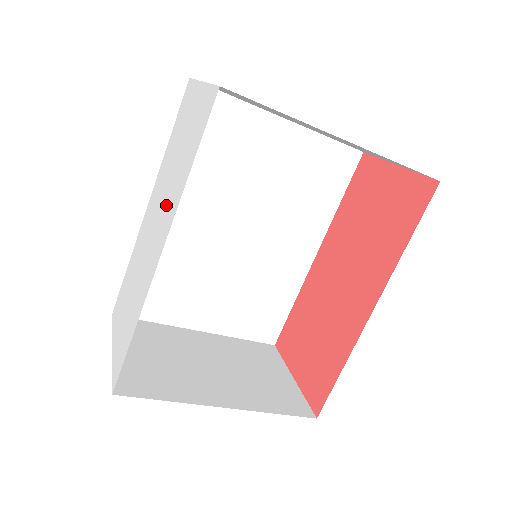
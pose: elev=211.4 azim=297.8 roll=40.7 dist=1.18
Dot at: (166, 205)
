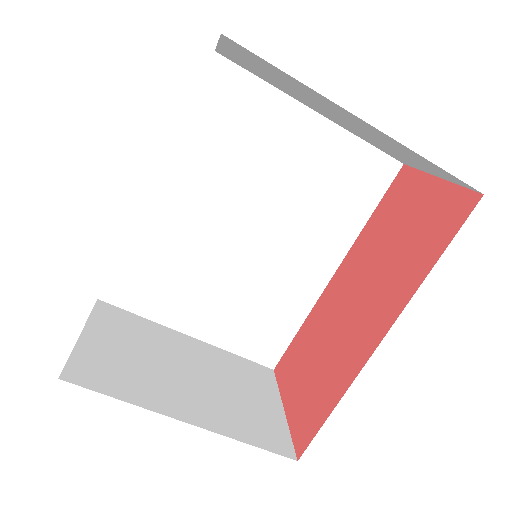
Dot at: occluded
